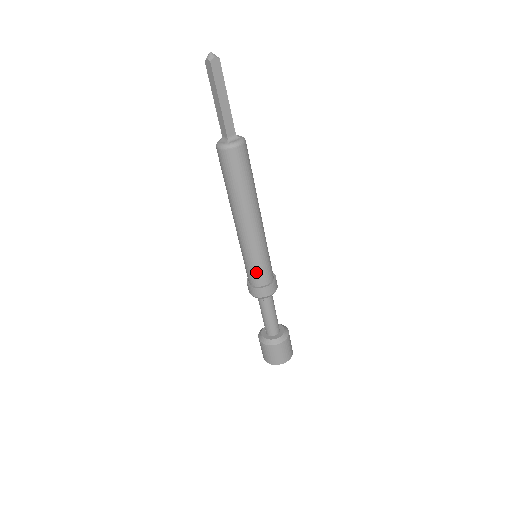
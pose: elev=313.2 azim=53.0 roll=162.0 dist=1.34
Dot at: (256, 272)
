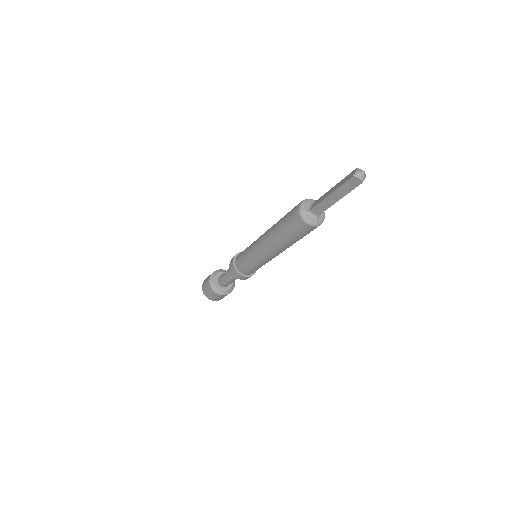
Dot at: occluded
